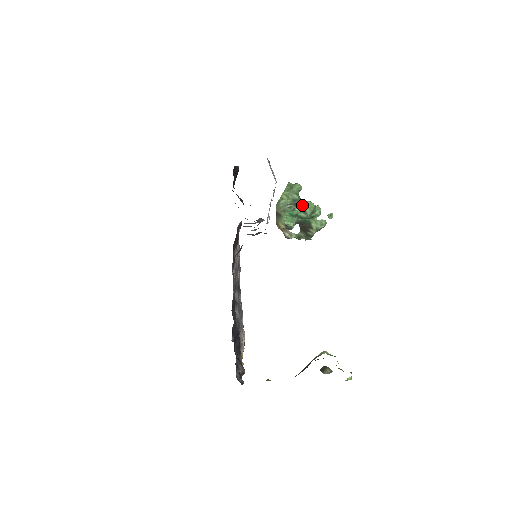
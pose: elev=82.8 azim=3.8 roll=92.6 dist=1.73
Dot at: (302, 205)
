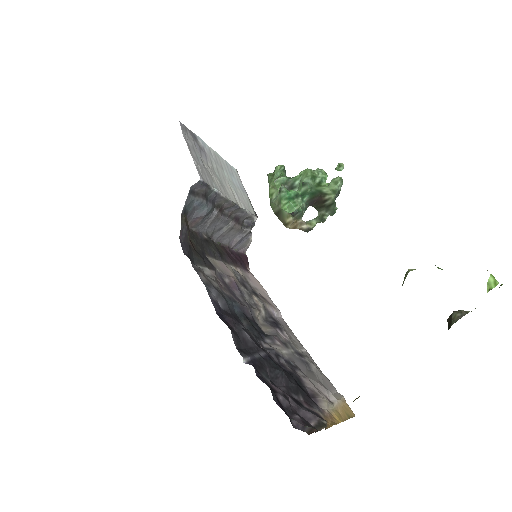
Dot at: (297, 182)
